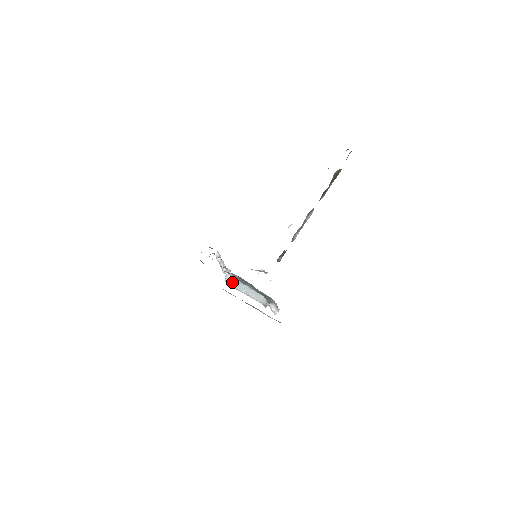
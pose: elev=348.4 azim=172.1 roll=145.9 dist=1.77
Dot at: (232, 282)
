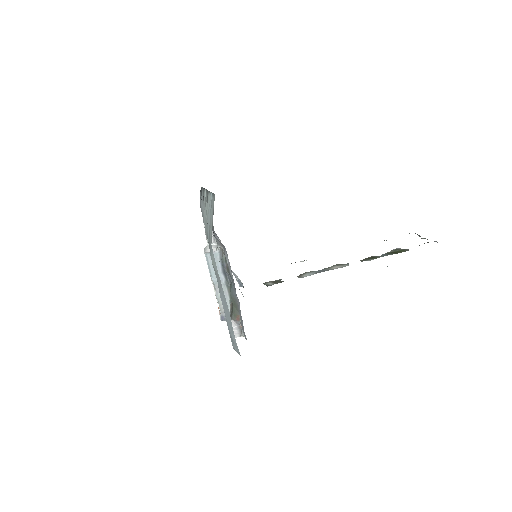
Dot at: occluded
